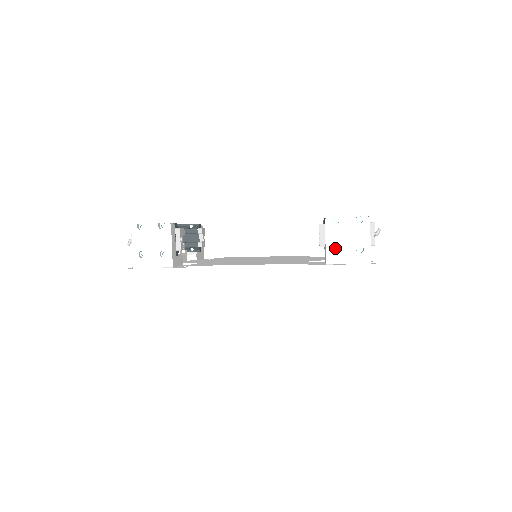
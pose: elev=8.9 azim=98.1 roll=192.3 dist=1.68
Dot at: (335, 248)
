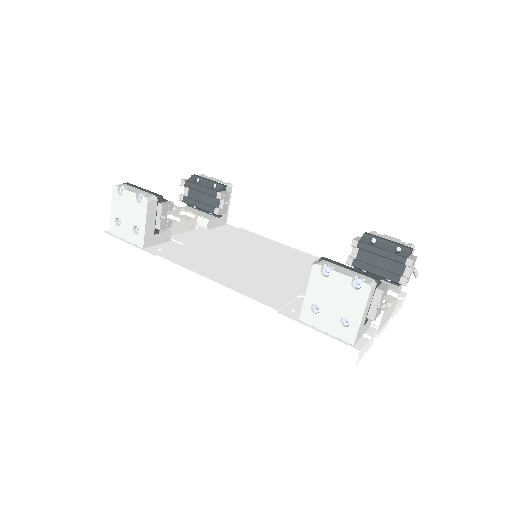
Dot at: occluded
